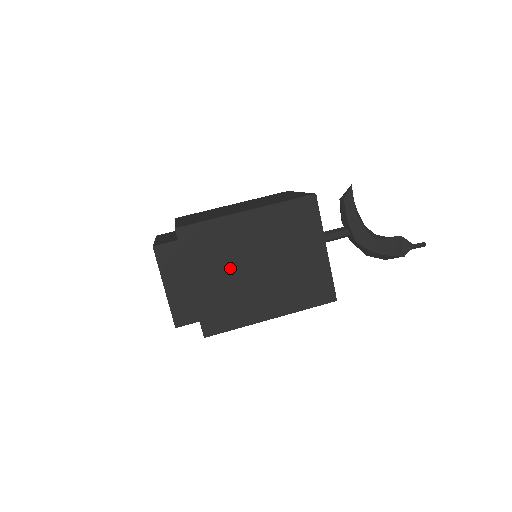
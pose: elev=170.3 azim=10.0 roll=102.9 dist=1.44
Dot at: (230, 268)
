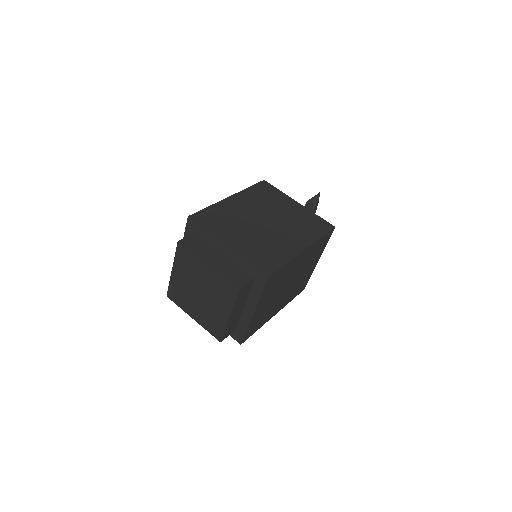
Dot at: (277, 292)
